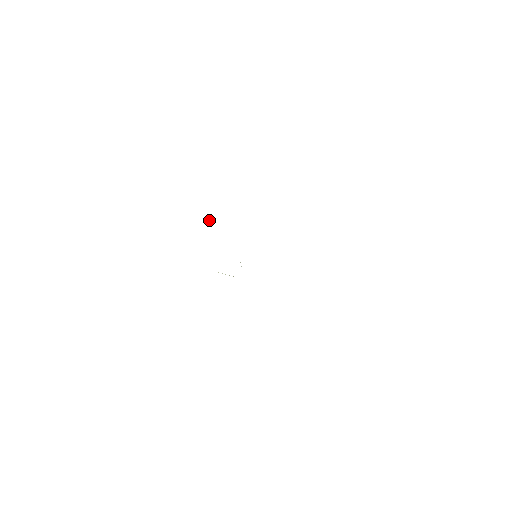
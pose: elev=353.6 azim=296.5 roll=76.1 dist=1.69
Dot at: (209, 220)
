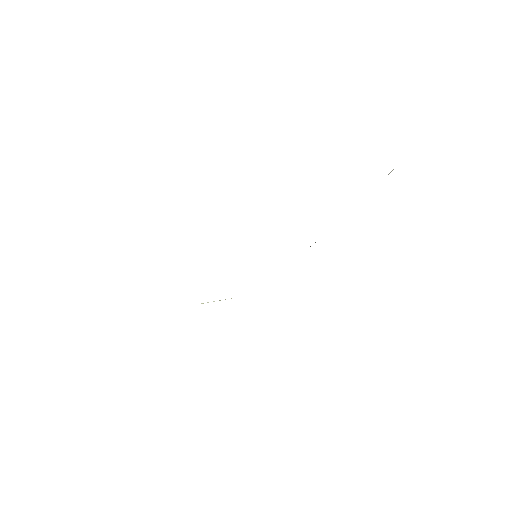
Dot at: occluded
